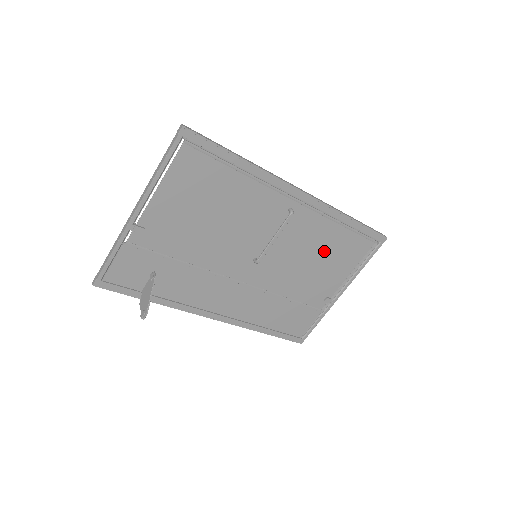
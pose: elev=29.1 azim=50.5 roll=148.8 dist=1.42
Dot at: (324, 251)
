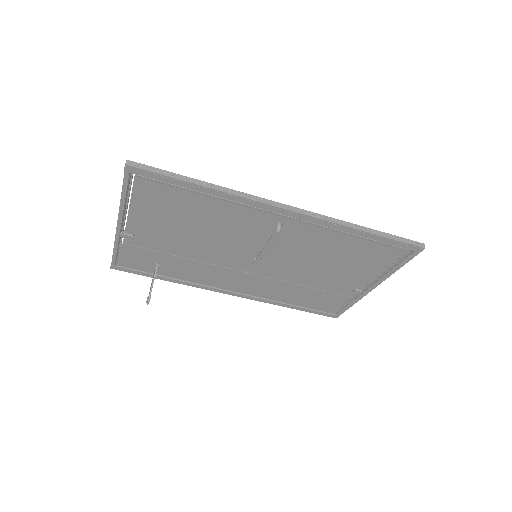
Dot at: (338, 255)
